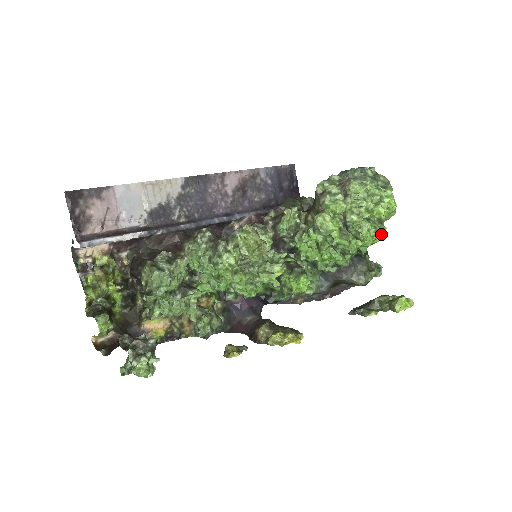
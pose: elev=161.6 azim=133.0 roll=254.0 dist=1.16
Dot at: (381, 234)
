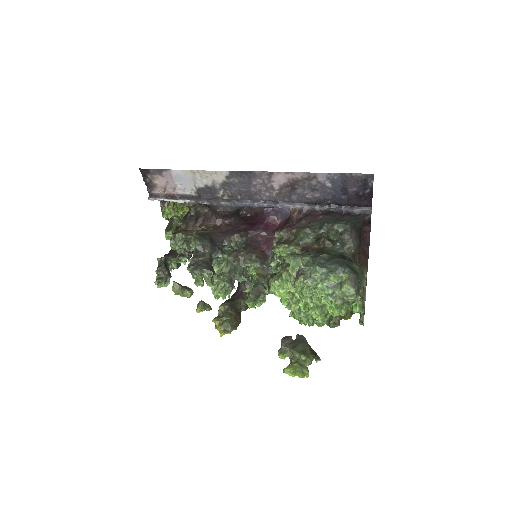
Dot at: (317, 323)
